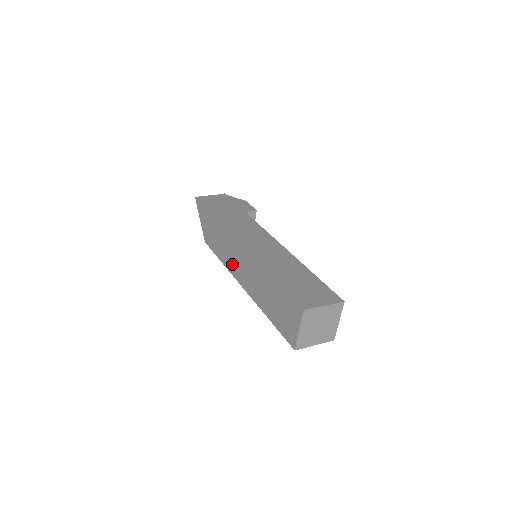
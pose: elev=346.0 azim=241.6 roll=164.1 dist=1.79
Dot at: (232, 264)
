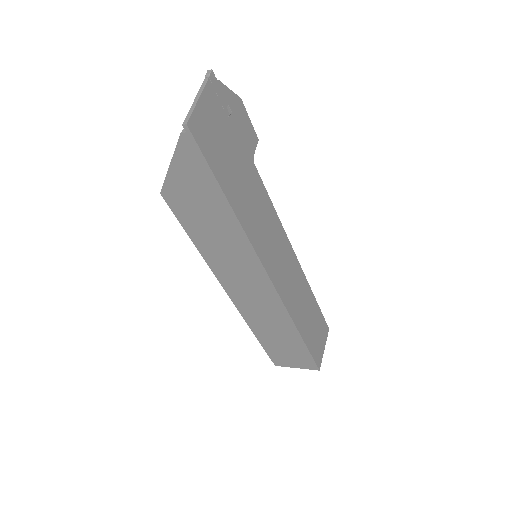
Dot at: (229, 275)
